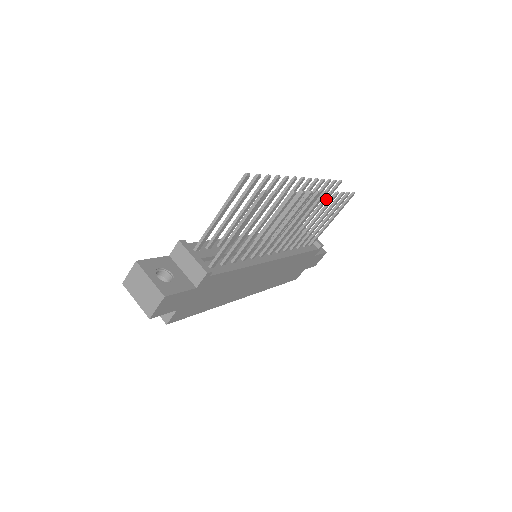
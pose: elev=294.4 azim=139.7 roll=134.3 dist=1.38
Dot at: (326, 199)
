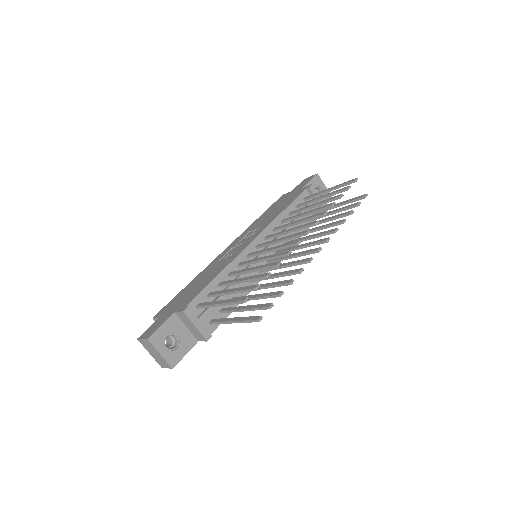
Dot at: occluded
